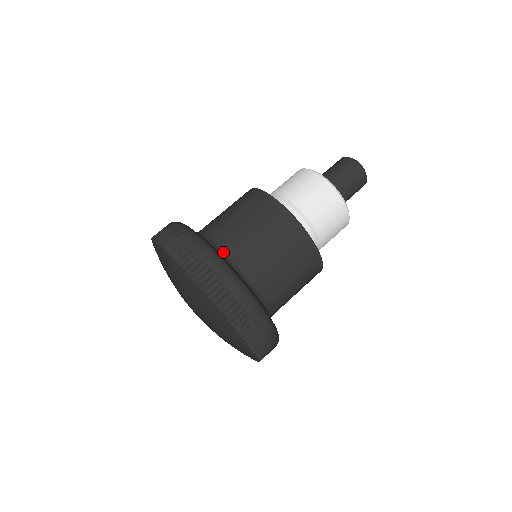
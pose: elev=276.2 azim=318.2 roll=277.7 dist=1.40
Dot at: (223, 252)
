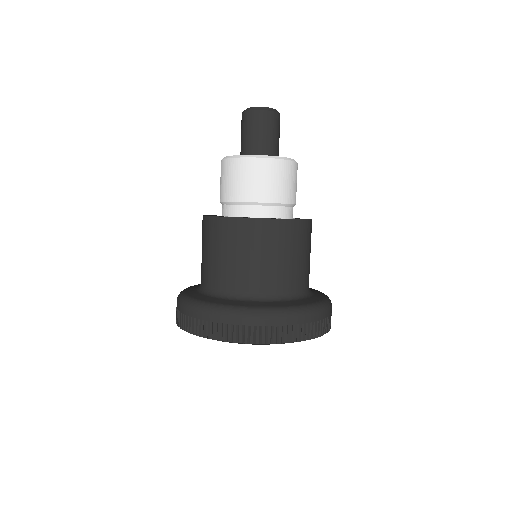
Dot at: (237, 295)
